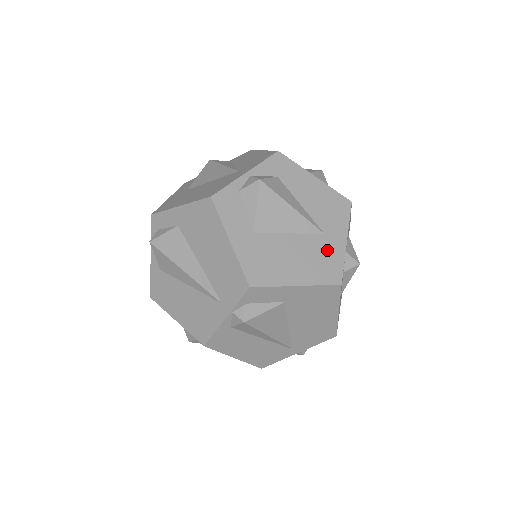
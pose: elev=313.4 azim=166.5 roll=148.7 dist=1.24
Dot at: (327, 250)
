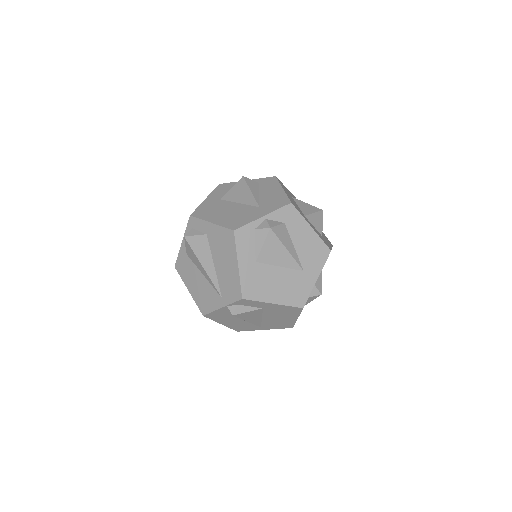
Dot at: (302, 283)
